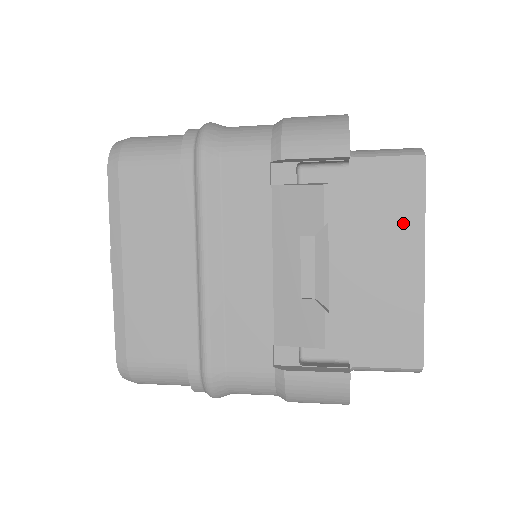
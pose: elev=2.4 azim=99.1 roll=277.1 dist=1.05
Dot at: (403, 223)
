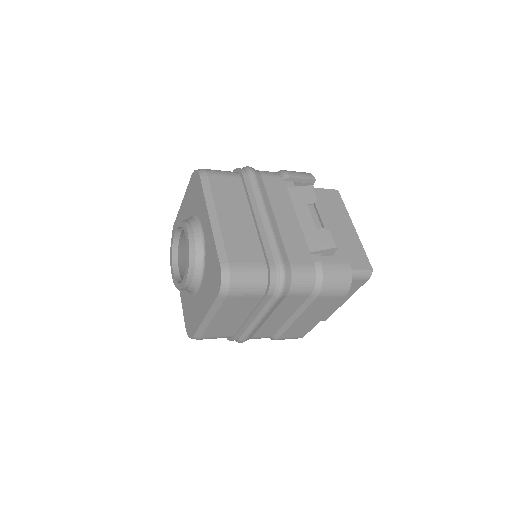
Dot at: (340, 212)
